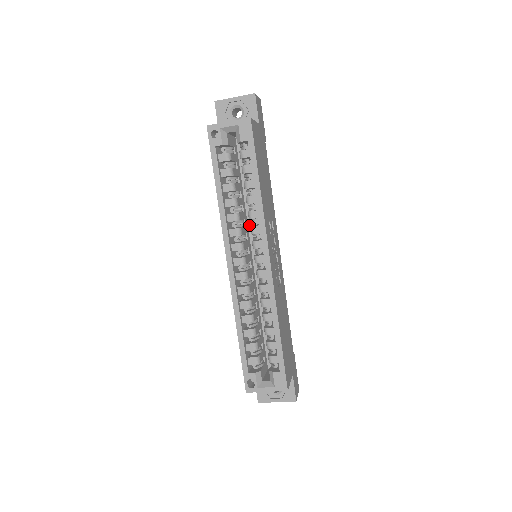
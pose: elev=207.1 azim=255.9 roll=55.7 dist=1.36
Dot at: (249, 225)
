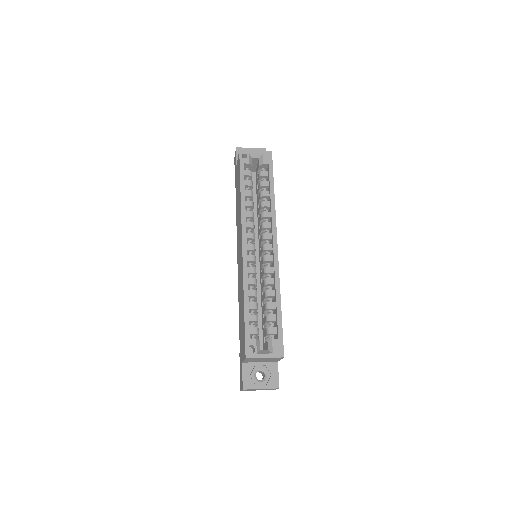
Dot at: occluded
